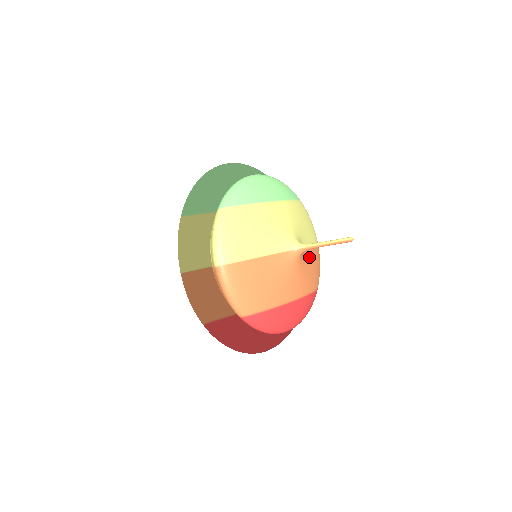
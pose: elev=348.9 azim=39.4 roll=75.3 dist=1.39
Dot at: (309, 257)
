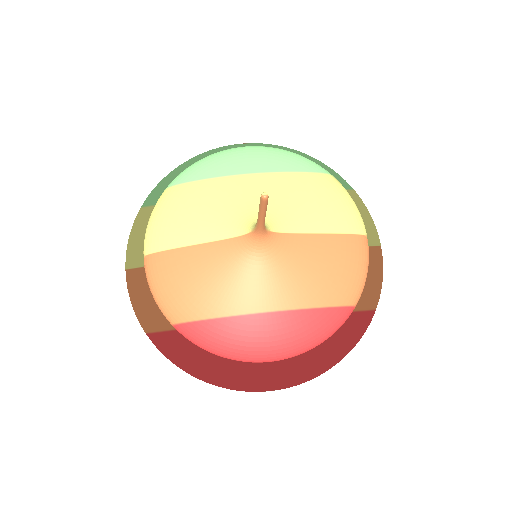
Dot at: (308, 250)
